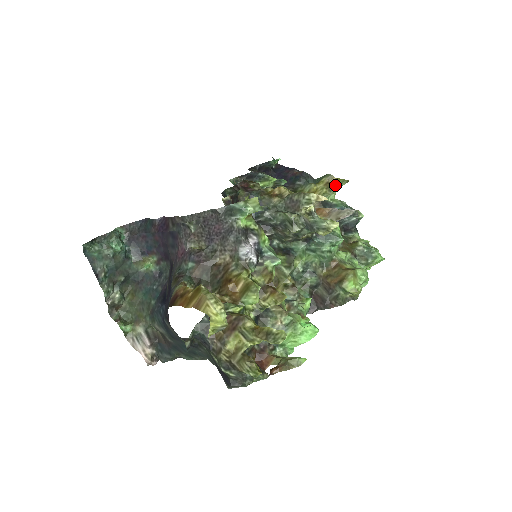
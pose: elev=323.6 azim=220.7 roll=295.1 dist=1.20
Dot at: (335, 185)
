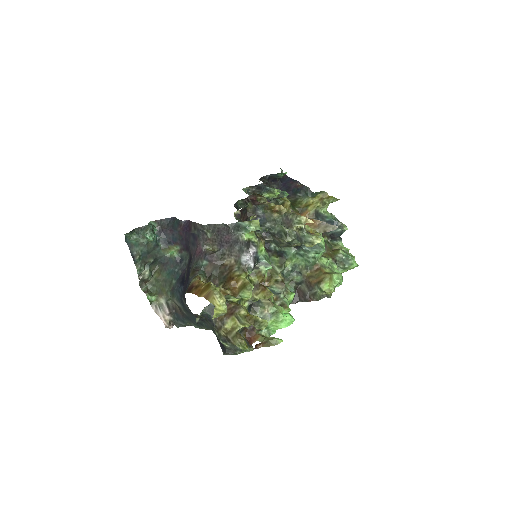
Dot at: (327, 201)
